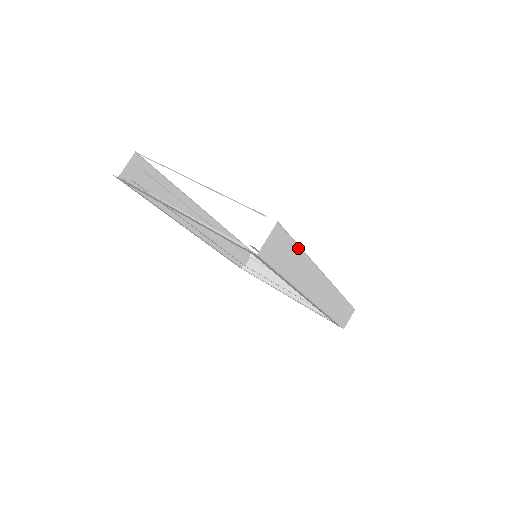
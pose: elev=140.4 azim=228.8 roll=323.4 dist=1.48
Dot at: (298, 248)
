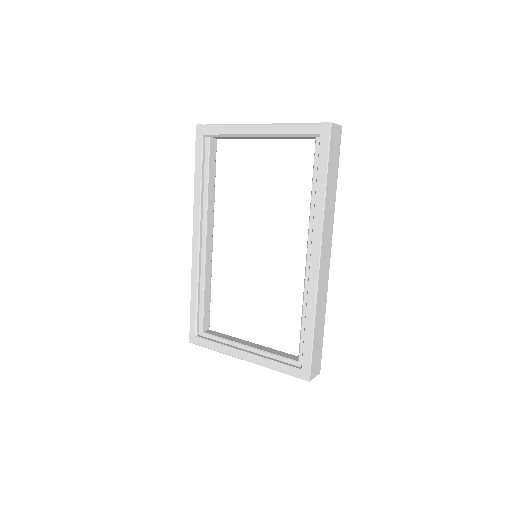
Dot at: (337, 175)
